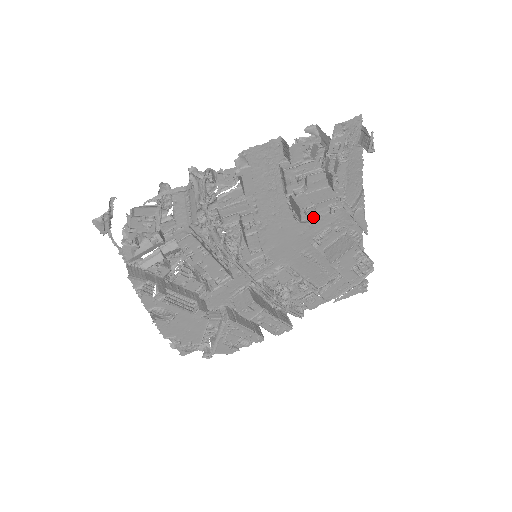
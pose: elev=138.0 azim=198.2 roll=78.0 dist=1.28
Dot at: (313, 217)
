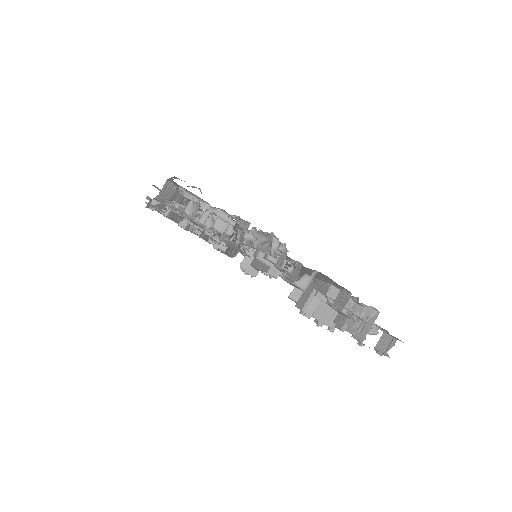
Dot at: occluded
